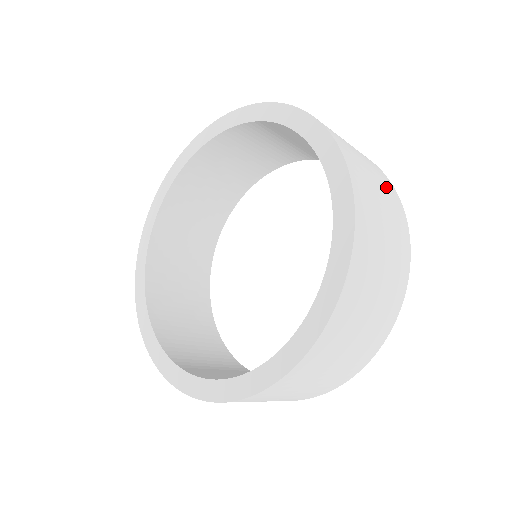
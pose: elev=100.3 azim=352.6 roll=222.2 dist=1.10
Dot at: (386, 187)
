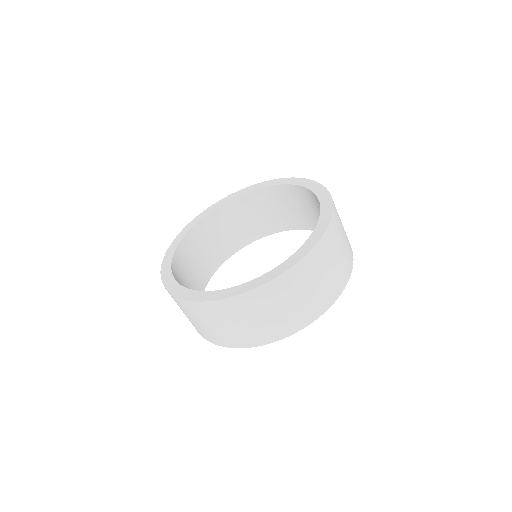
Dot at: occluded
